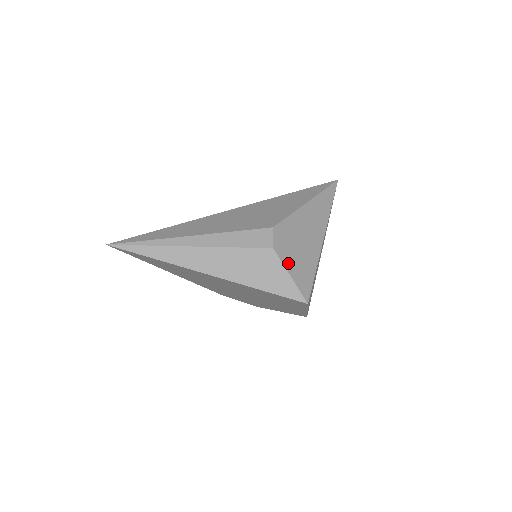
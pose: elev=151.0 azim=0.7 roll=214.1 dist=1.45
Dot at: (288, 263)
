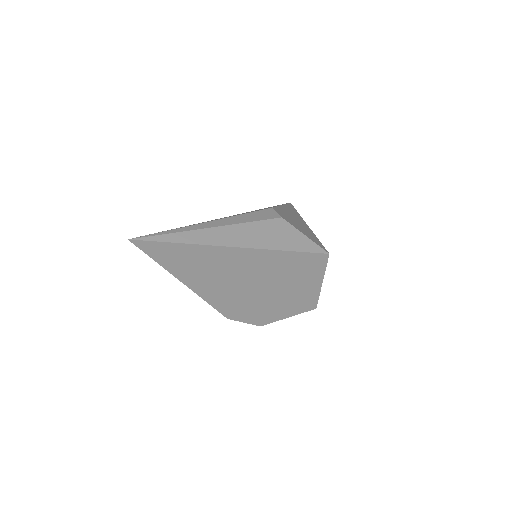
Dot at: (298, 228)
